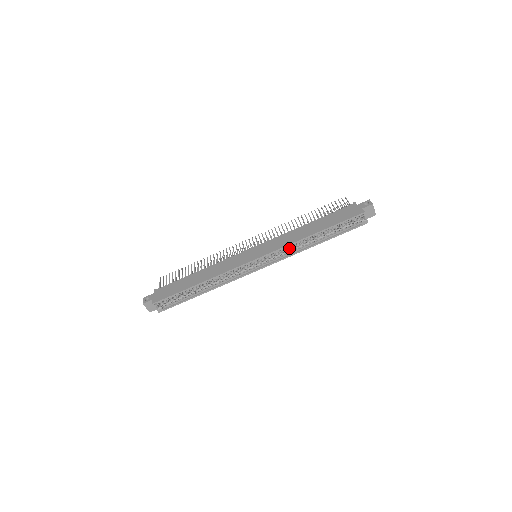
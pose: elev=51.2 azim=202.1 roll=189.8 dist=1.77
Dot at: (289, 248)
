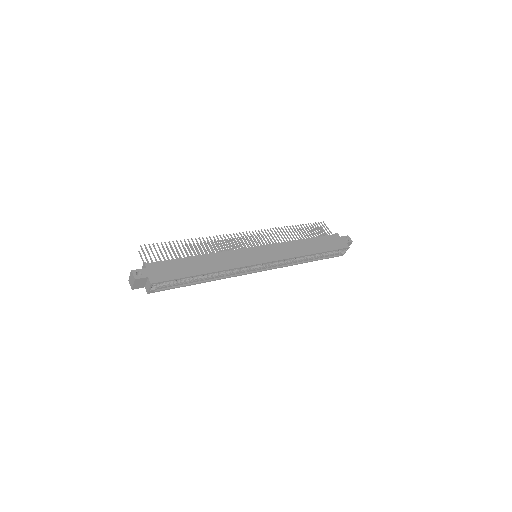
Dot at: occluded
